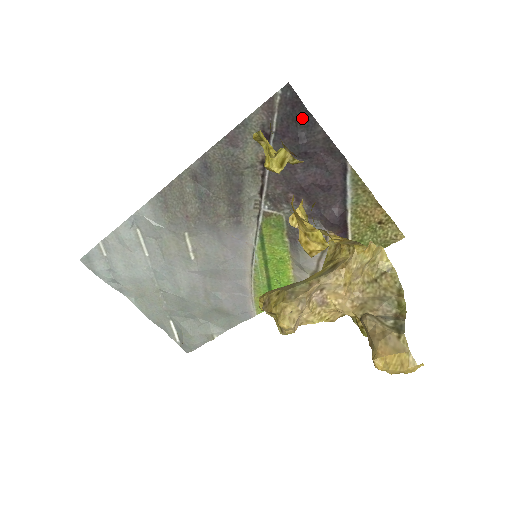
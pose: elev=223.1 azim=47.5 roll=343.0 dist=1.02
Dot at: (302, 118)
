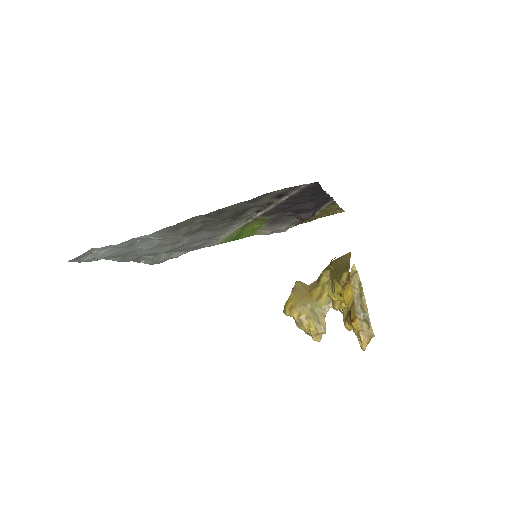
Dot at: (317, 193)
